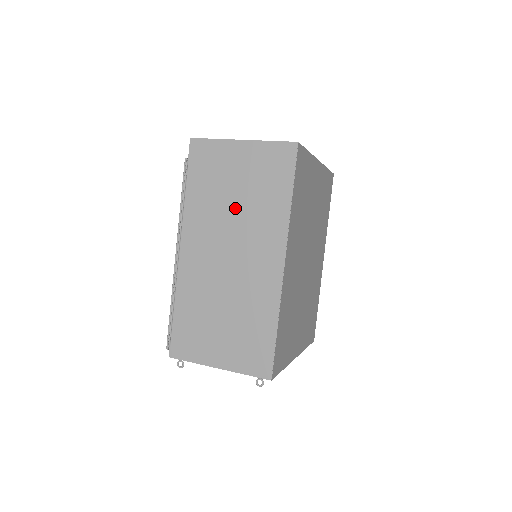
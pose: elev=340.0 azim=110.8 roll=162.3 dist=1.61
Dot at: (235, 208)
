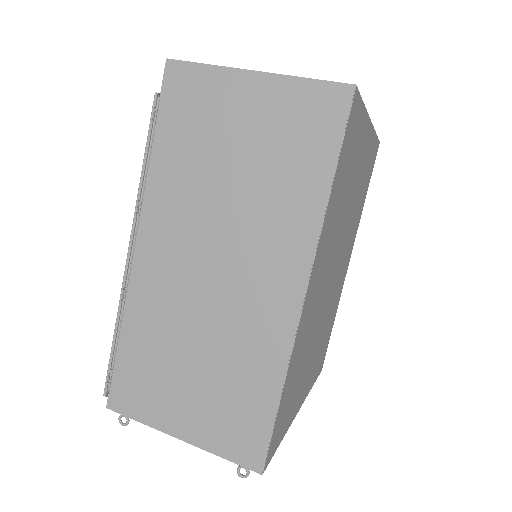
Dot at: (231, 189)
